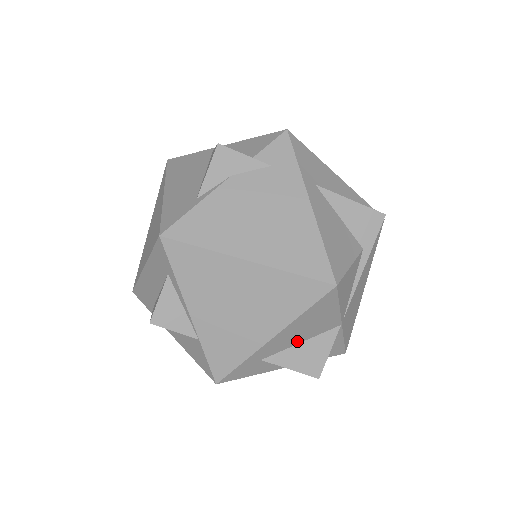
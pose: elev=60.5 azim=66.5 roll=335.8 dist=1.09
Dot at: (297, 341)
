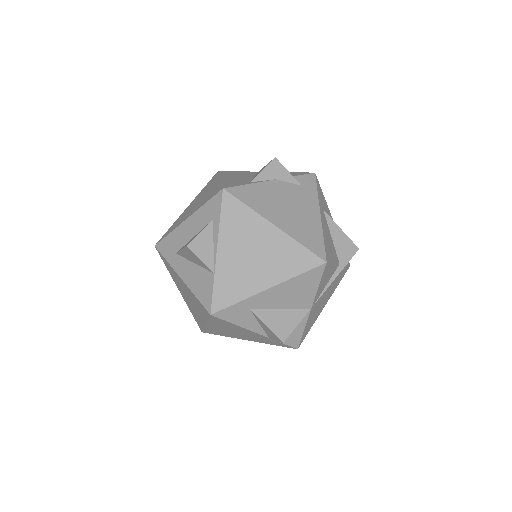
Dot at: (279, 305)
